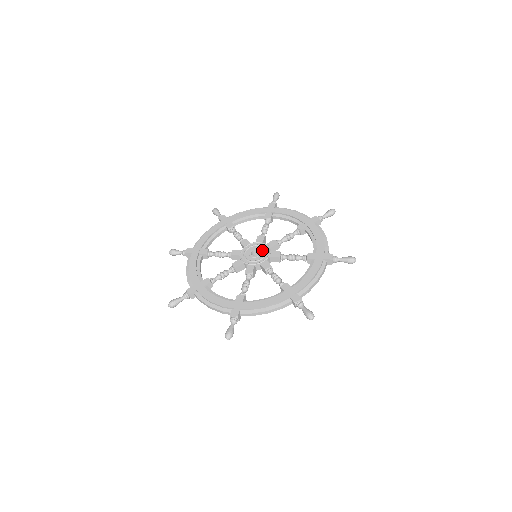
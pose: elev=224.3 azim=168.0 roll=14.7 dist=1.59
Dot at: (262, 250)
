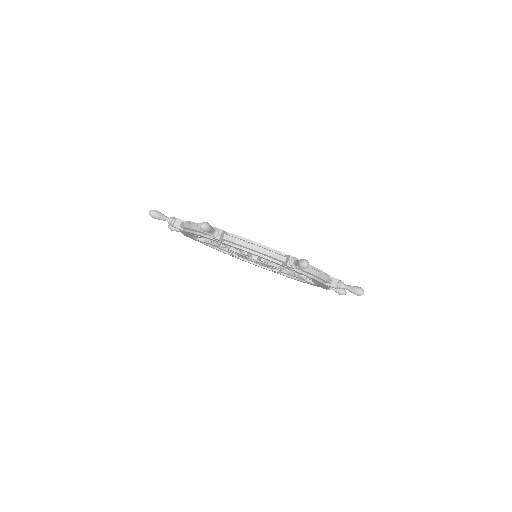
Dot at: occluded
